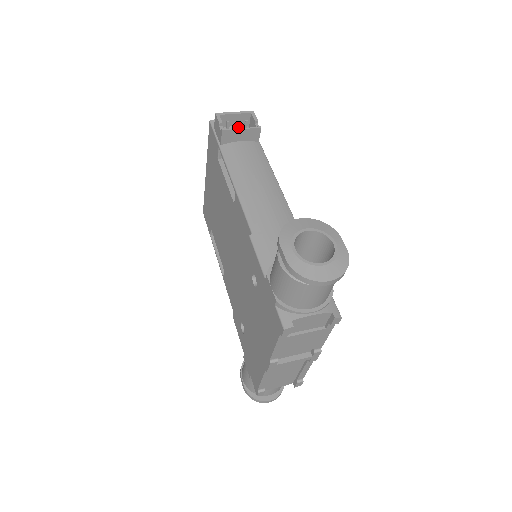
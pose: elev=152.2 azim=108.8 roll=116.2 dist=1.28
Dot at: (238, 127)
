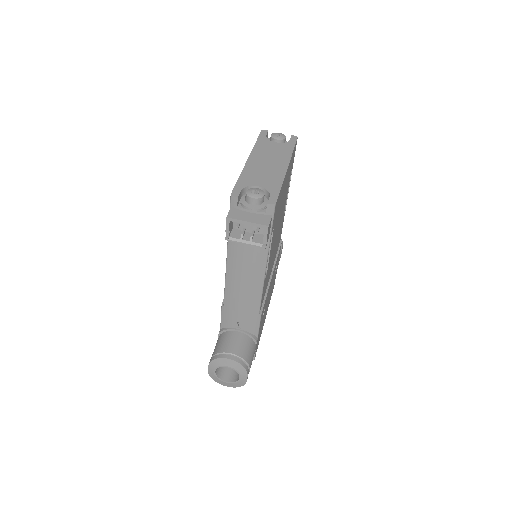
Dot at: occluded
